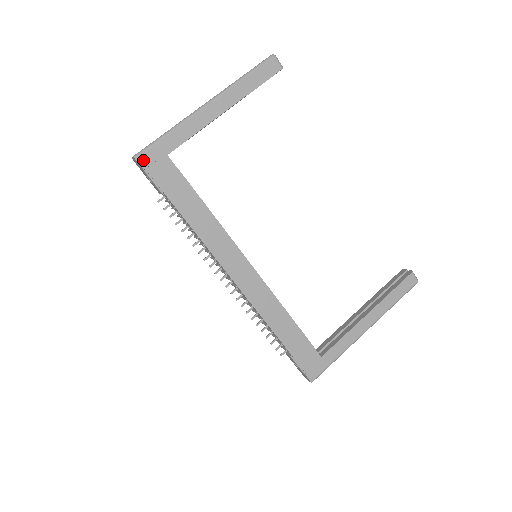
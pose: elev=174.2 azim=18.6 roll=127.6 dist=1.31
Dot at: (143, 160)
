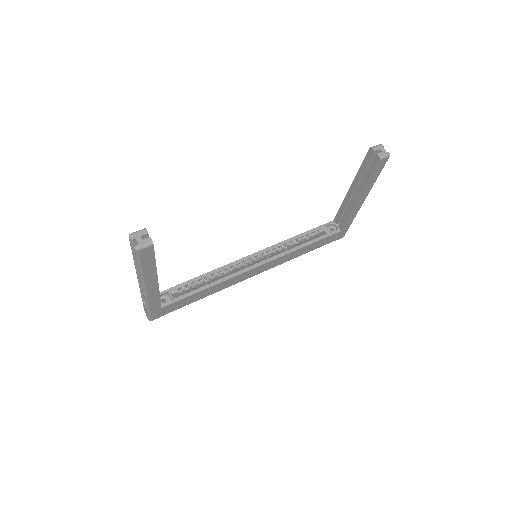
Dot at: (155, 318)
